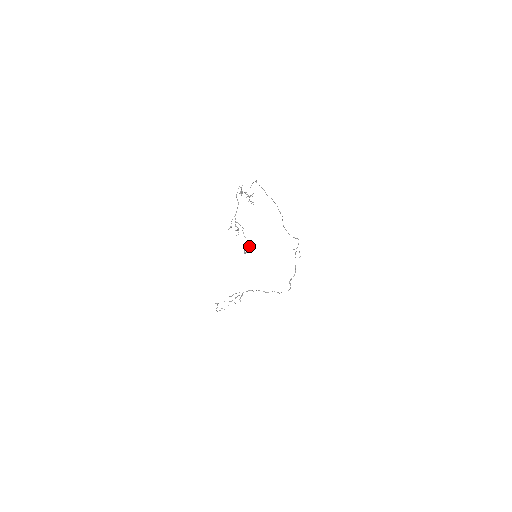
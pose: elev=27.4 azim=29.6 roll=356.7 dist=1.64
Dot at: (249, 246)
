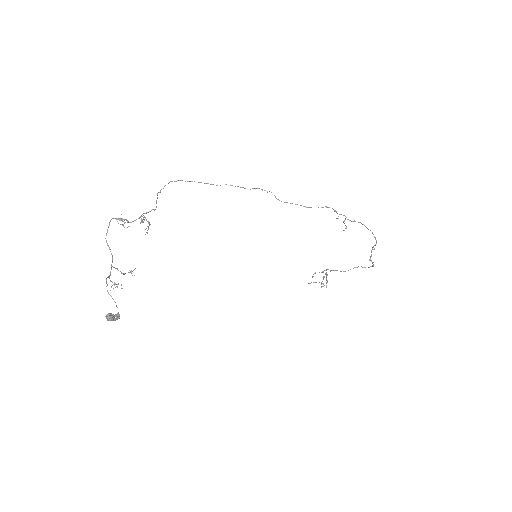
Dot at: (105, 316)
